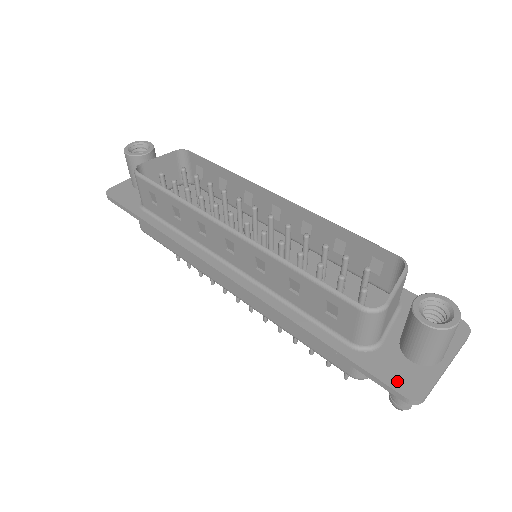
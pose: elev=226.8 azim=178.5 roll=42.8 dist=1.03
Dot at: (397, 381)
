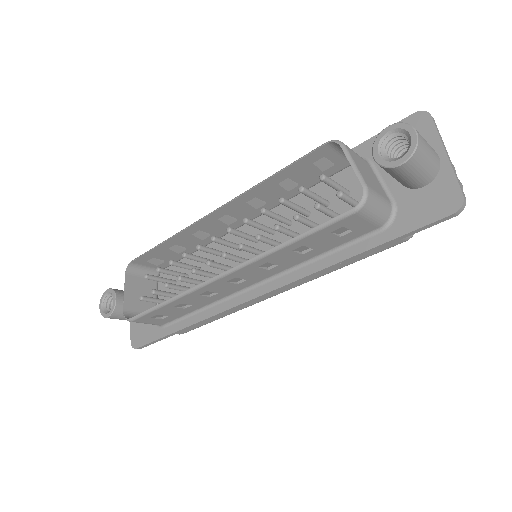
Dot at: (435, 211)
